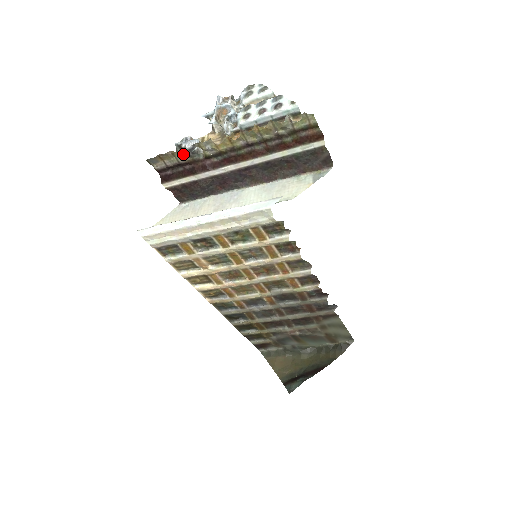
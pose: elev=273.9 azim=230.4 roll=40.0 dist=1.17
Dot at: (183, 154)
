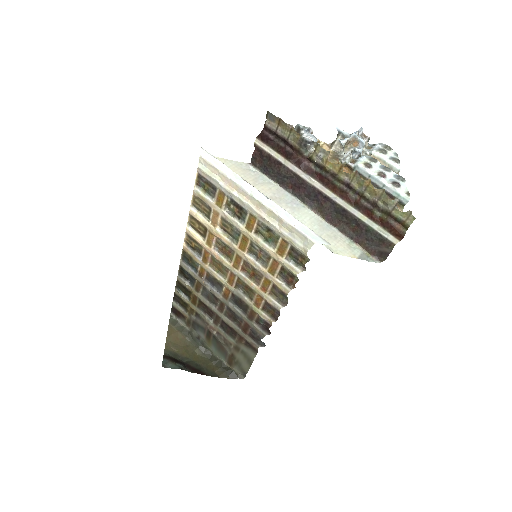
Dot at: (298, 138)
